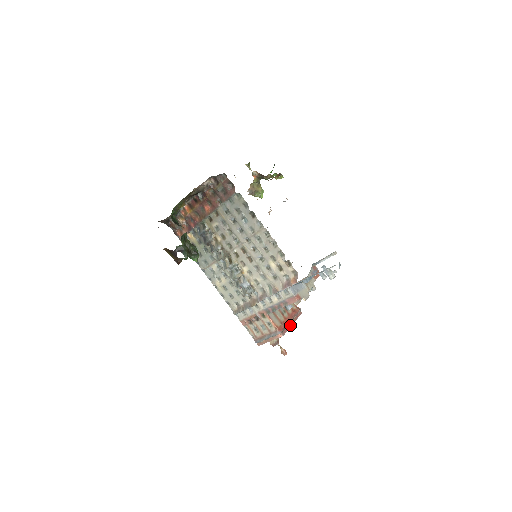
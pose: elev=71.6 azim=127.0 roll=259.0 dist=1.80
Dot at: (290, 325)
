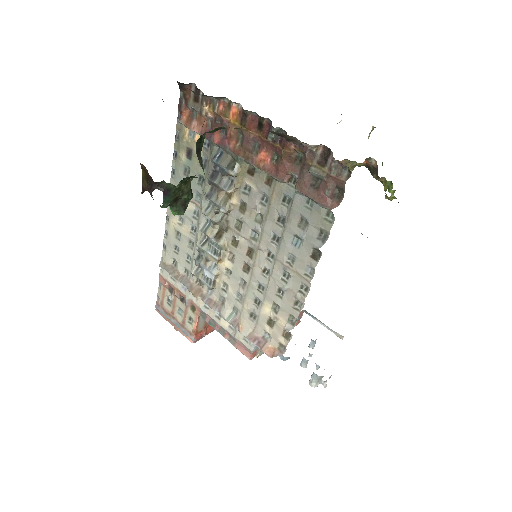
Dot at: (212, 330)
